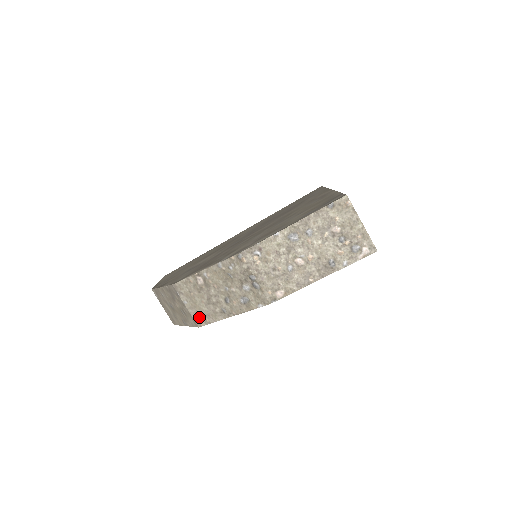
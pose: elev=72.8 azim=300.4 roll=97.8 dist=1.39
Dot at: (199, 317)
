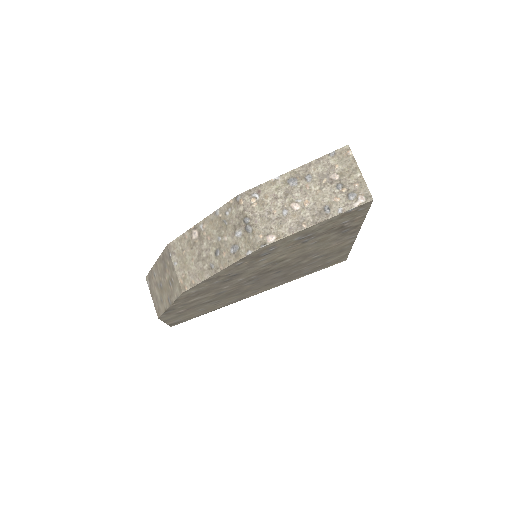
Dot at: (185, 279)
